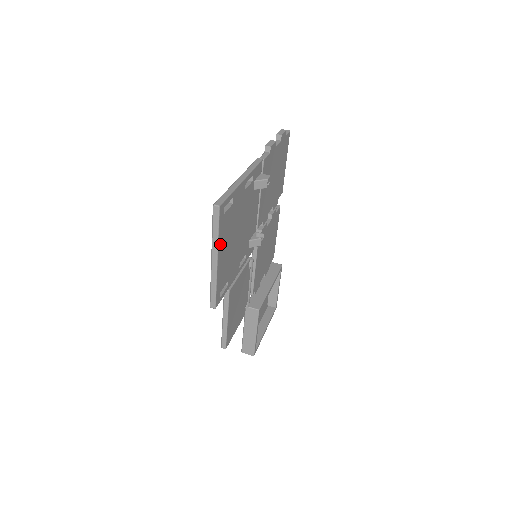
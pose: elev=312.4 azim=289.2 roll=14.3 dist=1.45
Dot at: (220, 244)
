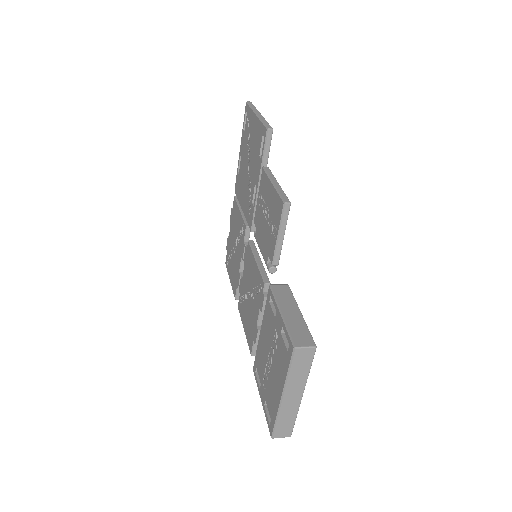
Dot at: occluded
